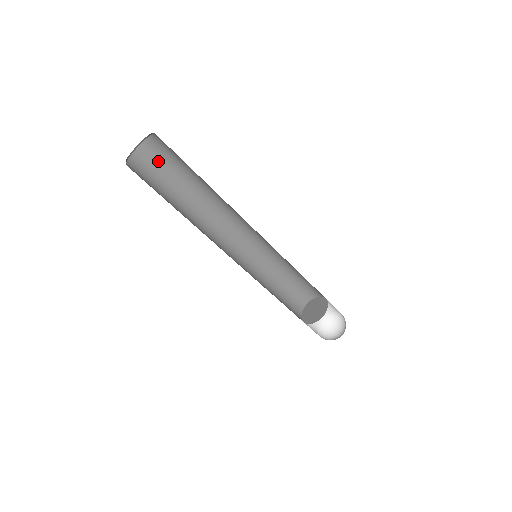
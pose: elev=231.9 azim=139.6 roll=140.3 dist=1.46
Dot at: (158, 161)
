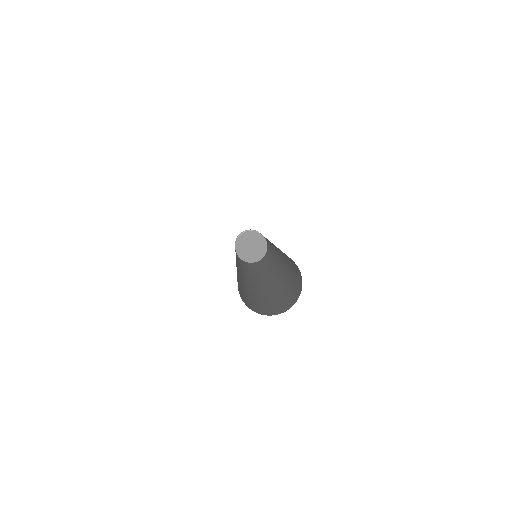
Dot at: occluded
